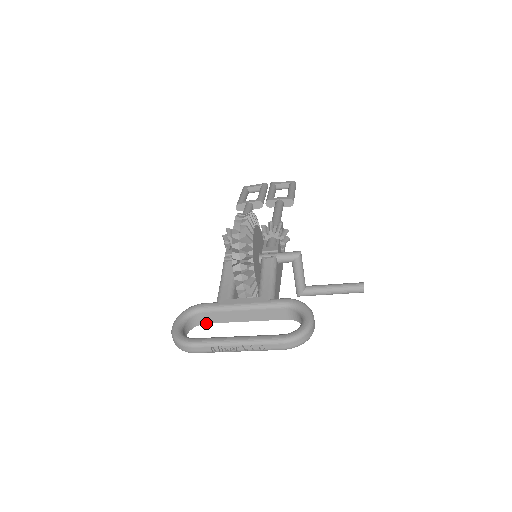
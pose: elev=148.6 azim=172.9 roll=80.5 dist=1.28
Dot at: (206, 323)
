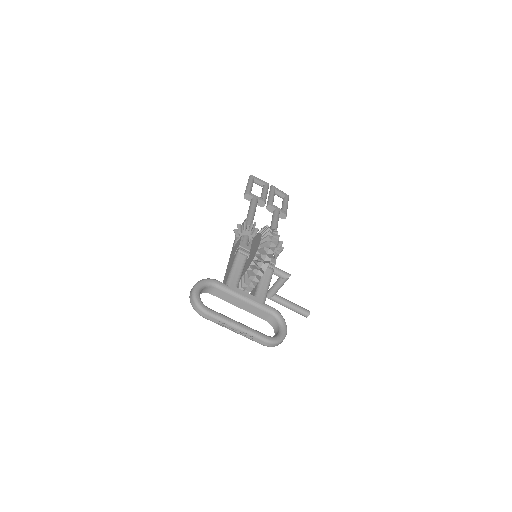
Dot at: (211, 294)
